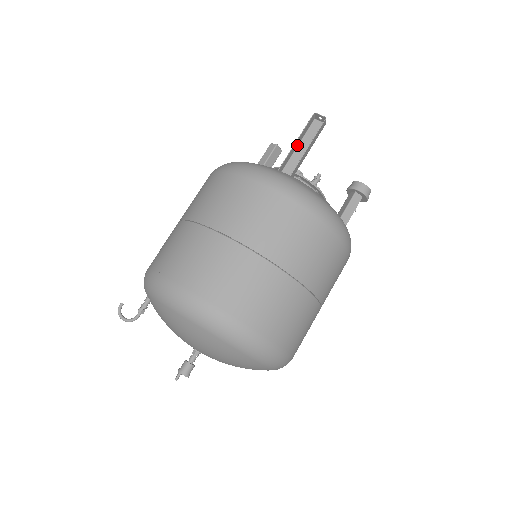
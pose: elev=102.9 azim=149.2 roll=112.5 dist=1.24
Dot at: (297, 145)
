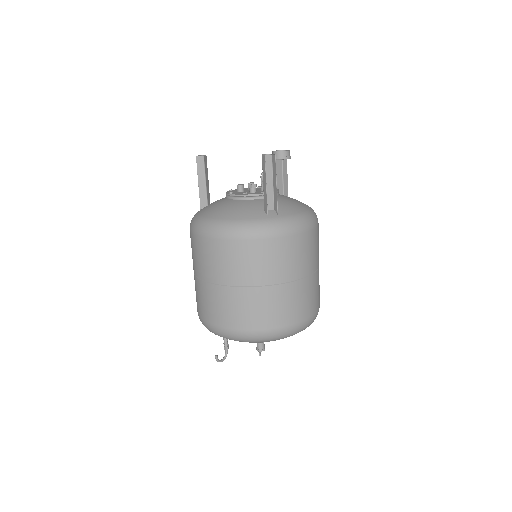
Dot at: (263, 184)
